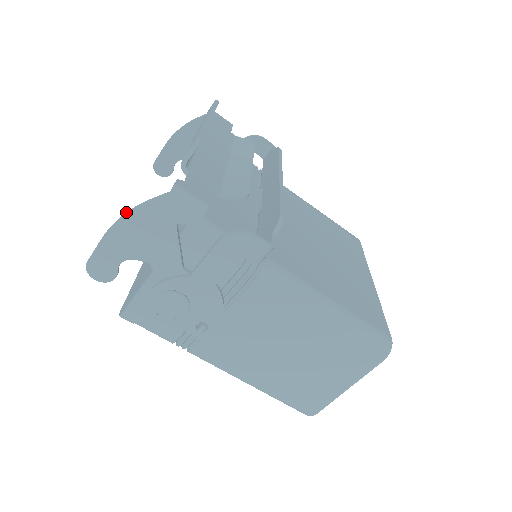
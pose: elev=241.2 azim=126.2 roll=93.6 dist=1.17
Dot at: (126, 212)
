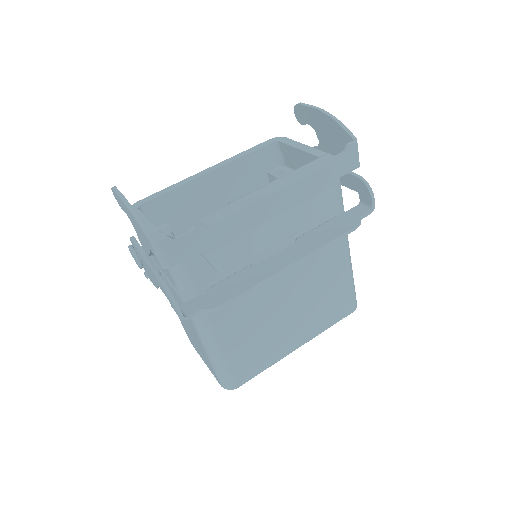
Dot at: (134, 210)
